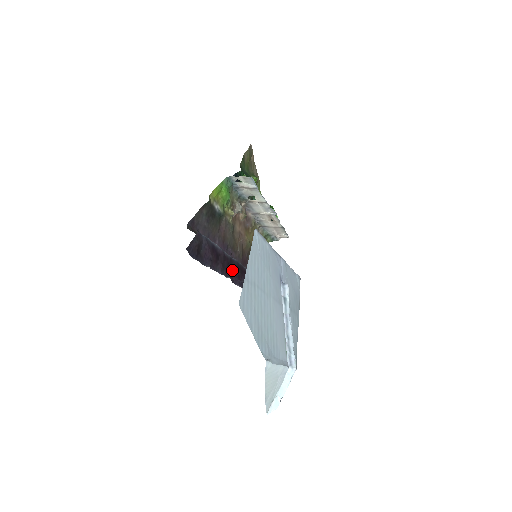
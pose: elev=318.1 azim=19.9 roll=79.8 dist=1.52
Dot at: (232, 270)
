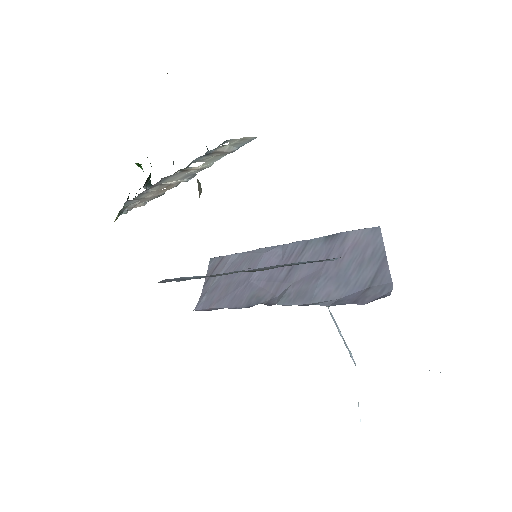
Dot at: occluded
